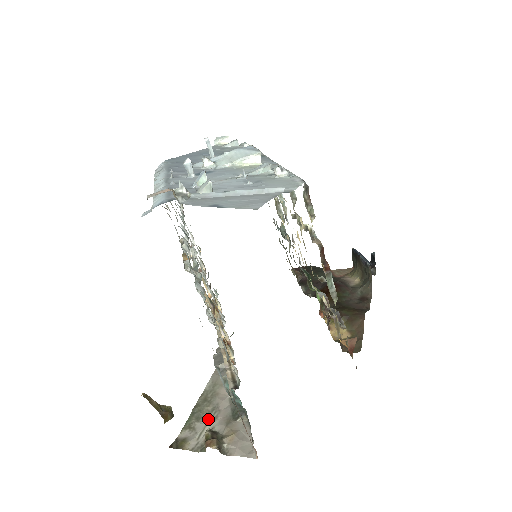
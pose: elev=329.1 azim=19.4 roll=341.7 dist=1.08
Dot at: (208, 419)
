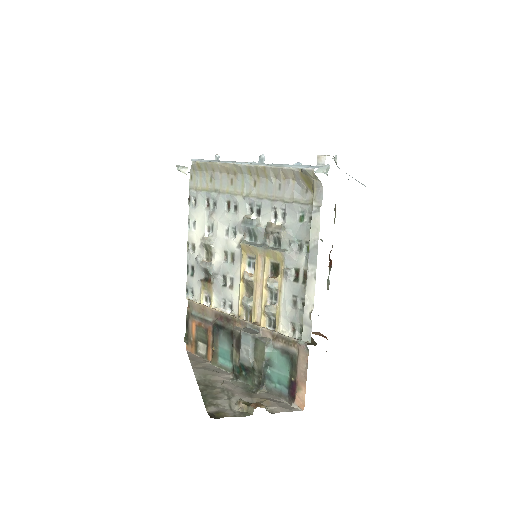
Dot at: (226, 396)
